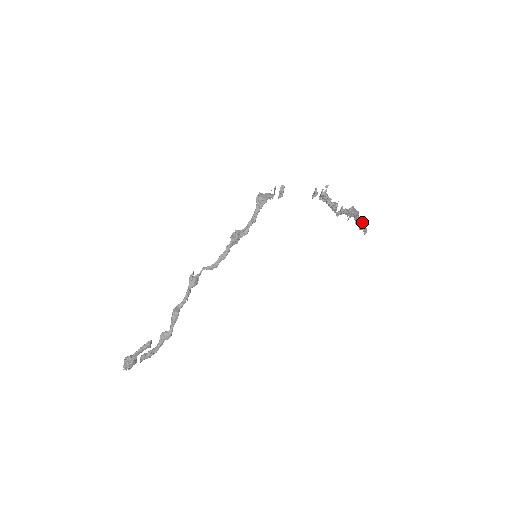
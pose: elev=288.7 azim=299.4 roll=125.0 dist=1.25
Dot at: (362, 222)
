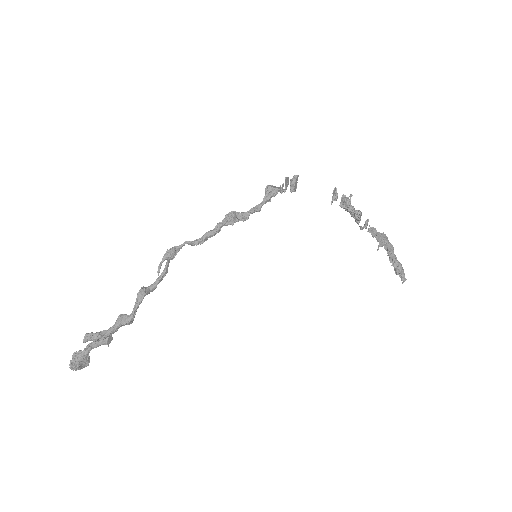
Dot at: (398, 263)
